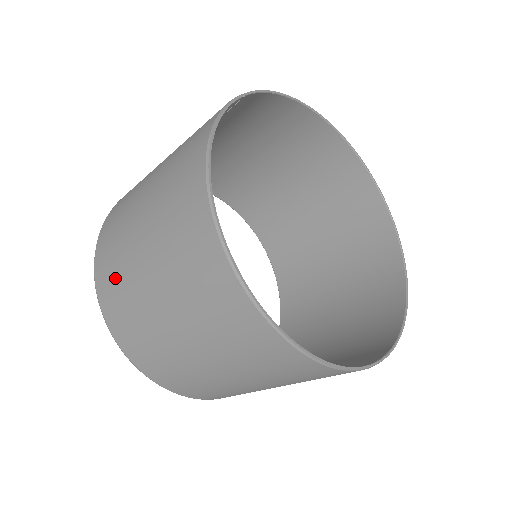
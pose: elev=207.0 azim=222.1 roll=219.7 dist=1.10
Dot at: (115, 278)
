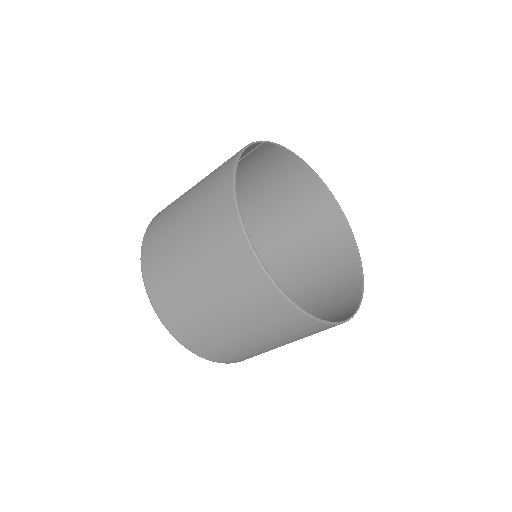
Dot at: (158, 245)
